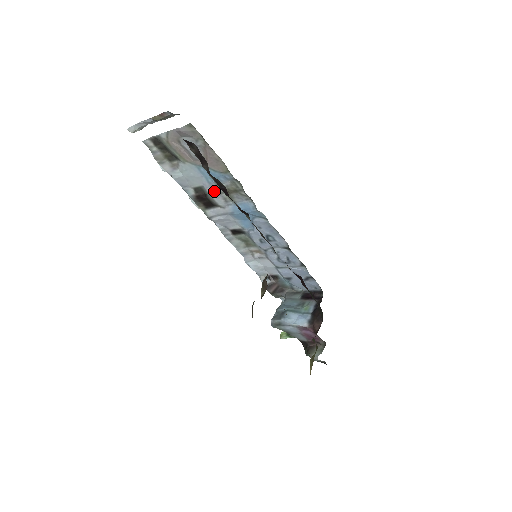
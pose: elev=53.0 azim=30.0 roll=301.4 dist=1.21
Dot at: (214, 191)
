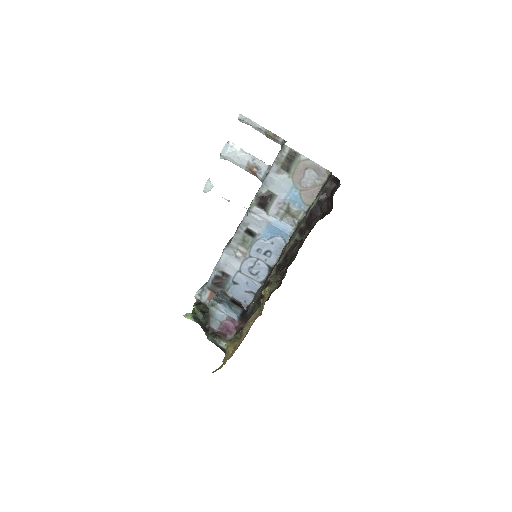
Dot at: (279, 204)
